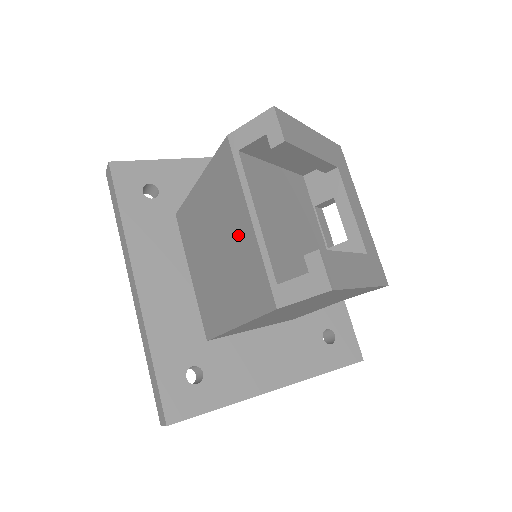
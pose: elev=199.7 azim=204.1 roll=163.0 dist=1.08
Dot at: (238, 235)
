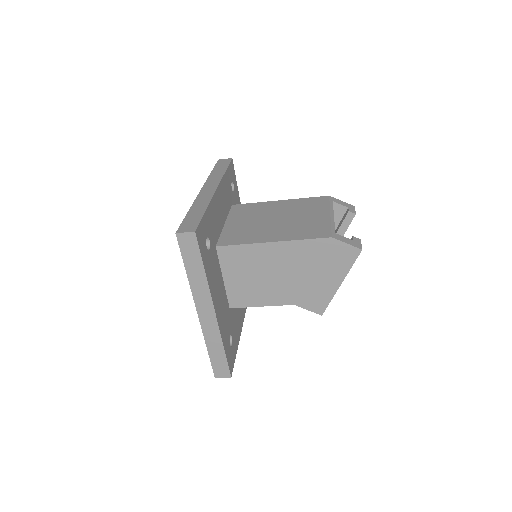
Dot at: (312, 217)
